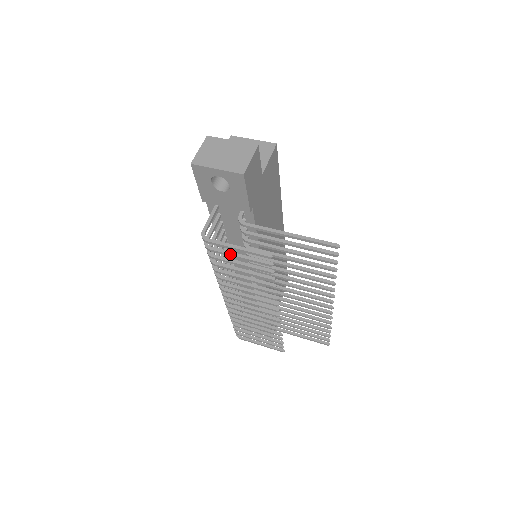
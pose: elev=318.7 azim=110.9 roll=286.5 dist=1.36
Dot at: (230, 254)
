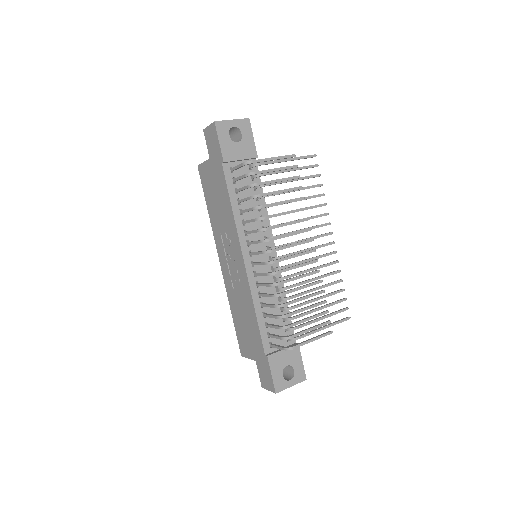
Dot at: (270, 169)
